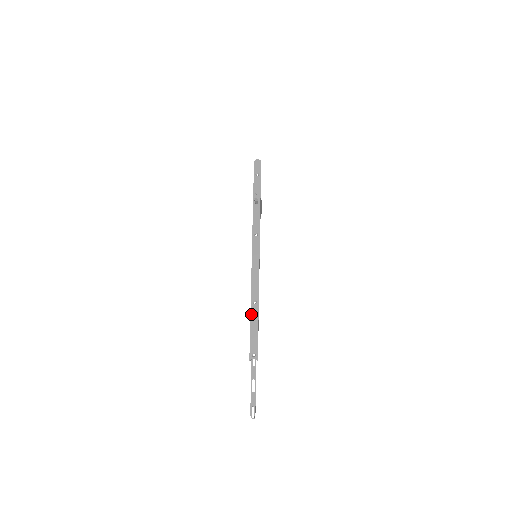
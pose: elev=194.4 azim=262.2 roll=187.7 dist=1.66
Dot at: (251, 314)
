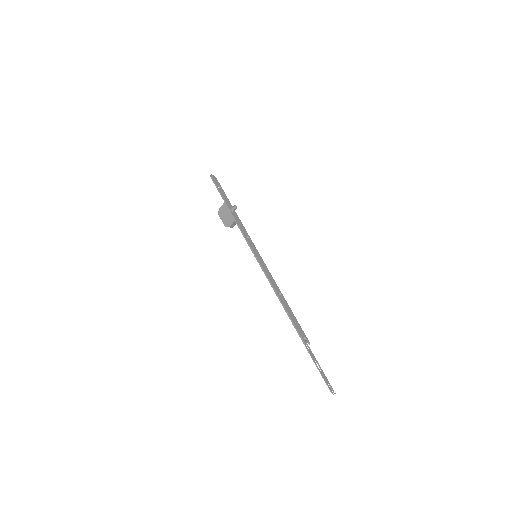
Dot at: (284, 304)
